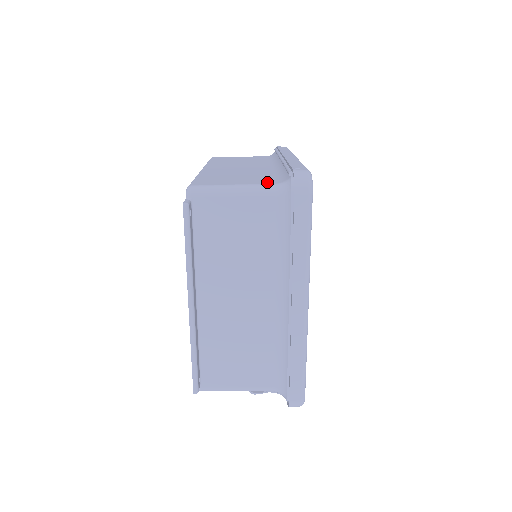
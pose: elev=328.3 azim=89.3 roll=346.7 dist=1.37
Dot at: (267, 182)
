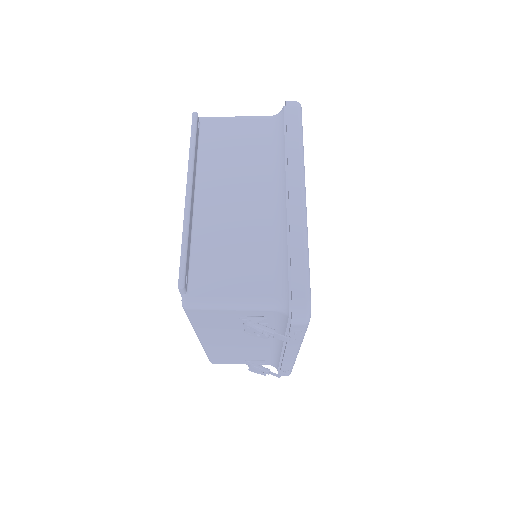
Dot at: occluded
